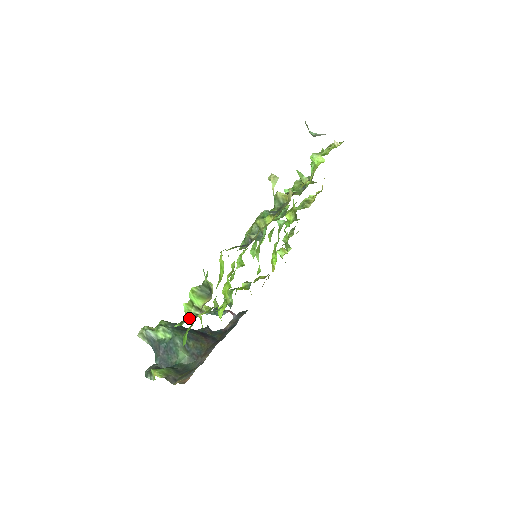
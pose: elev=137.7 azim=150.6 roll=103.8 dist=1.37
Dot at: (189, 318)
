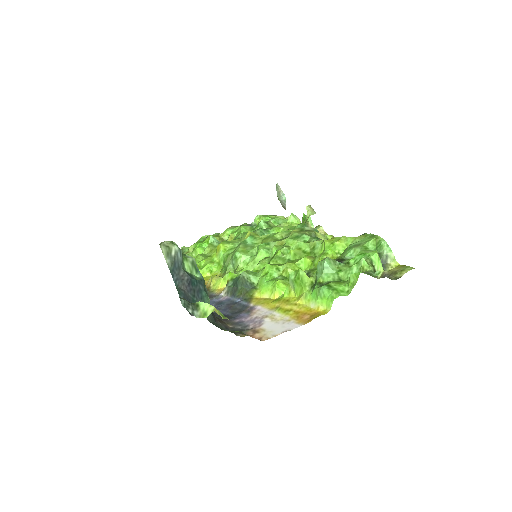
Dot at: occluded
